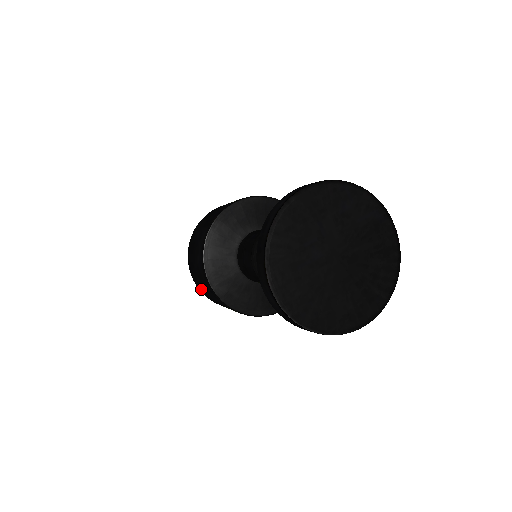
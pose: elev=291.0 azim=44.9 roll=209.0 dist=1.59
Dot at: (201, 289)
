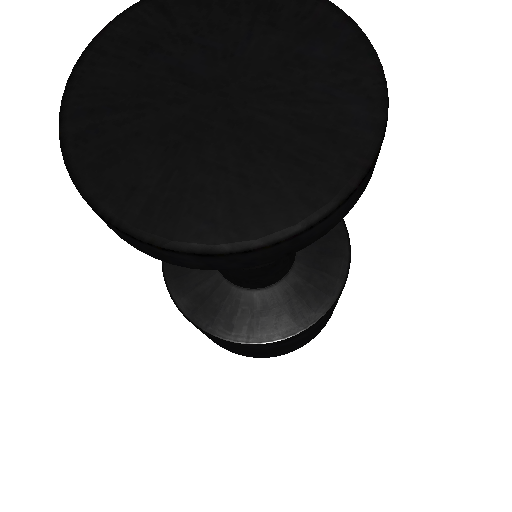
Dot at: occluded
